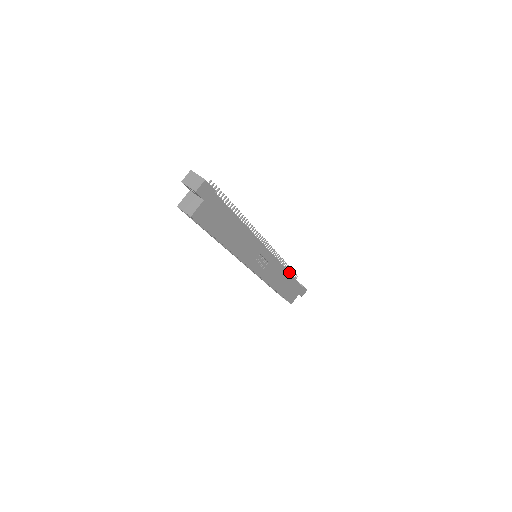
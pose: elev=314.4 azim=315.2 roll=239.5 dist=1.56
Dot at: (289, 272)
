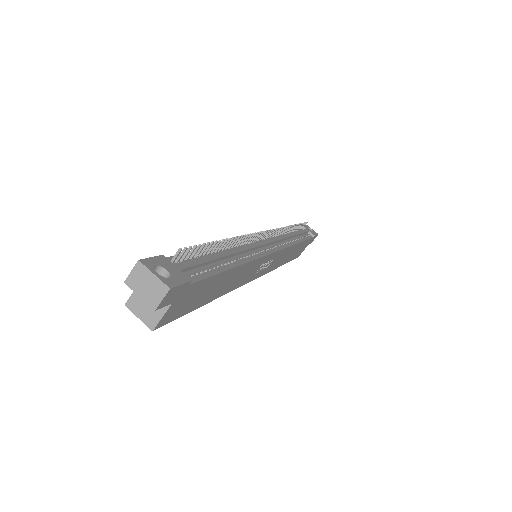
Dot at: (298, 234)
